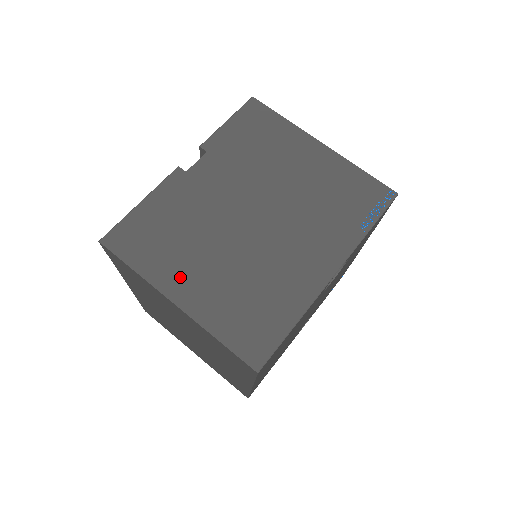
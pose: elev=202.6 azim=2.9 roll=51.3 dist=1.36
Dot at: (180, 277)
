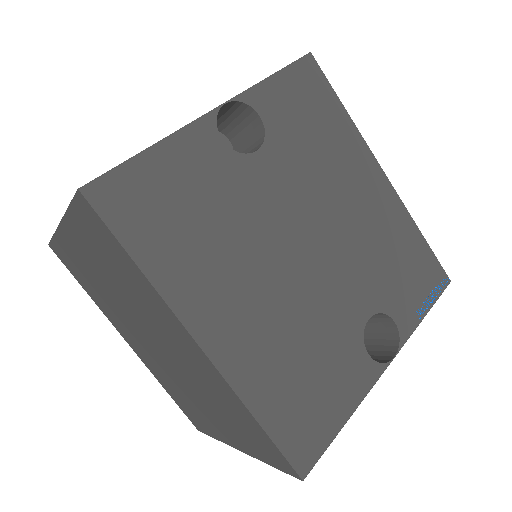
Dot at: occluded
